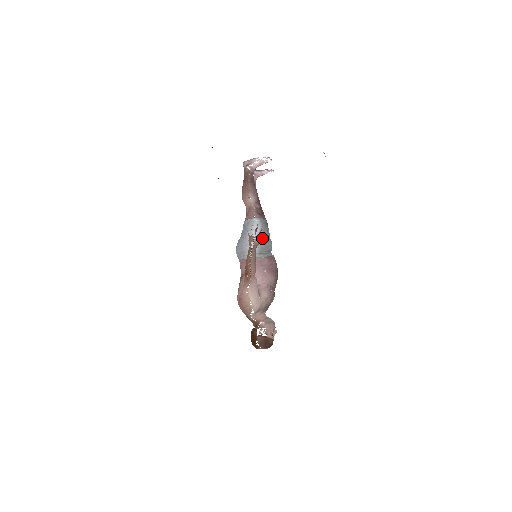
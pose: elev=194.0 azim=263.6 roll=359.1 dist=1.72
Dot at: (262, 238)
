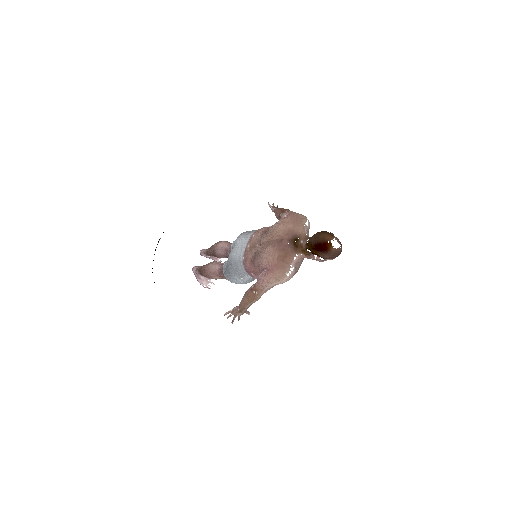
Dot at: occluded
